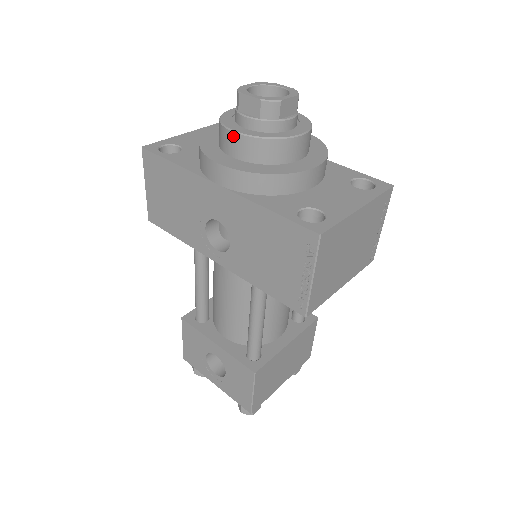
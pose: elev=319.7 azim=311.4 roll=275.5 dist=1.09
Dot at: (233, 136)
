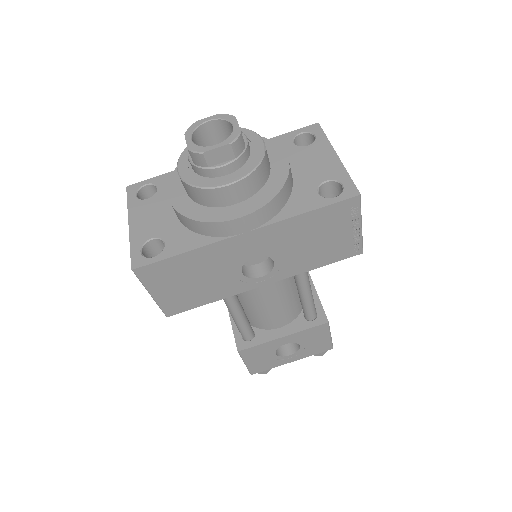
Dot at: (229, 189)
